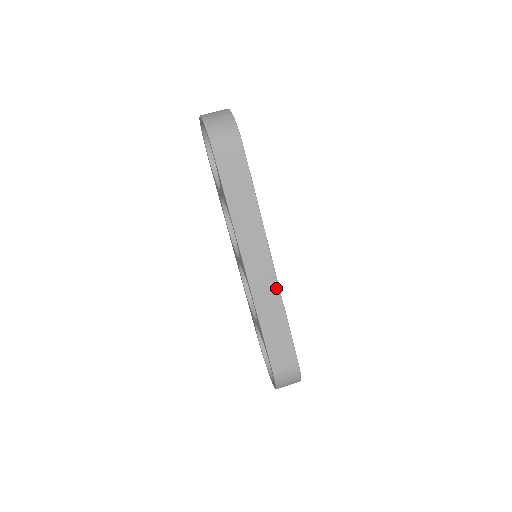
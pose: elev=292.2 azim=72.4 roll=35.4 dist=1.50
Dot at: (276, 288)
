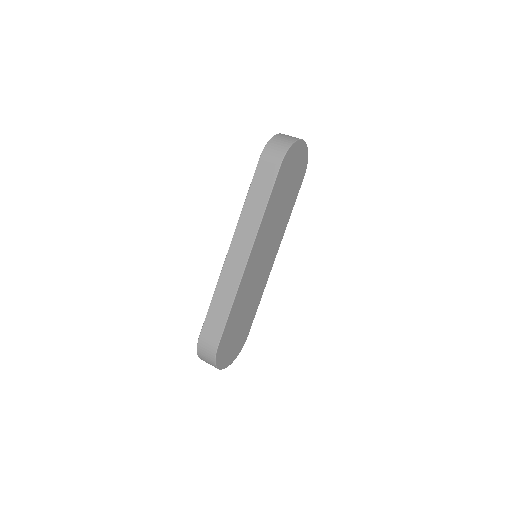
Dot at: (239, 279)
